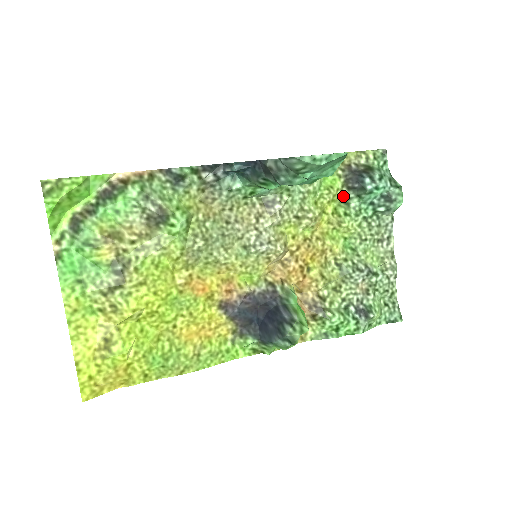
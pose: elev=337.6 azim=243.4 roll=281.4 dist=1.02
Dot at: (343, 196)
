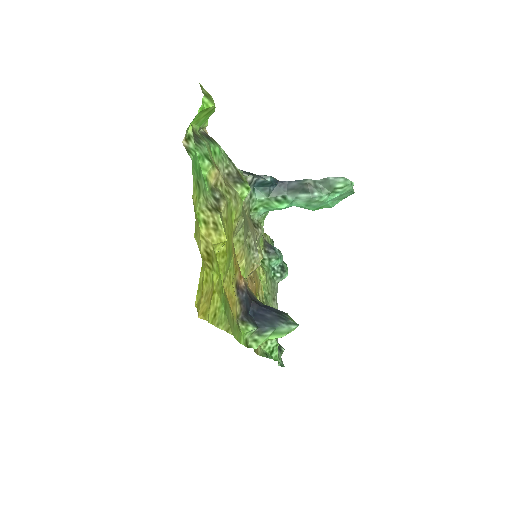
Dot at: occluded
